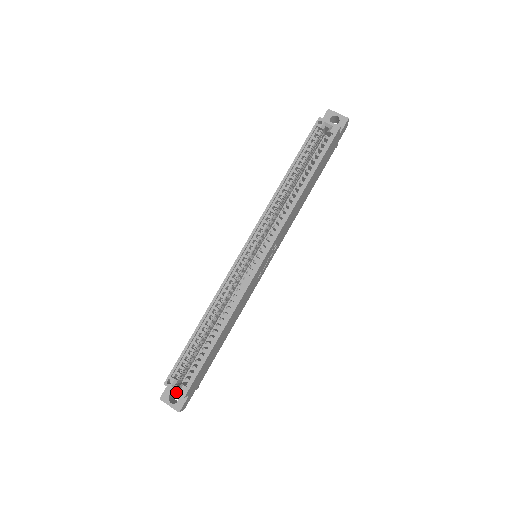
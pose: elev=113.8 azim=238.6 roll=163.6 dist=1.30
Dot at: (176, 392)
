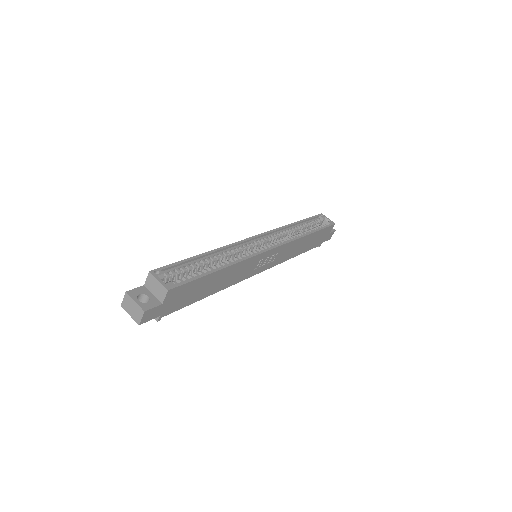
Dot at: (161, 282)
